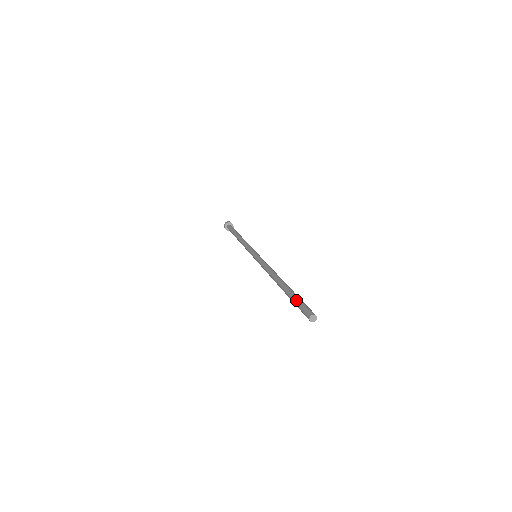
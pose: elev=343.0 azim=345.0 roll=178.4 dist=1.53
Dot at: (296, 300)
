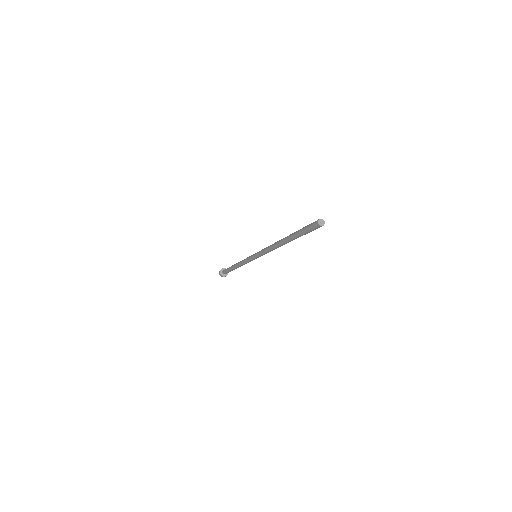
Dot at: occluded
